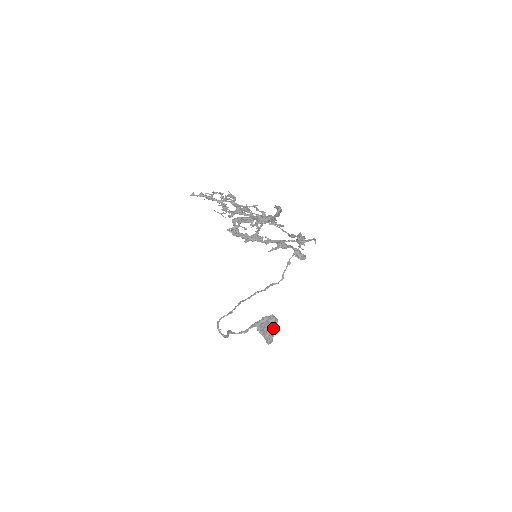
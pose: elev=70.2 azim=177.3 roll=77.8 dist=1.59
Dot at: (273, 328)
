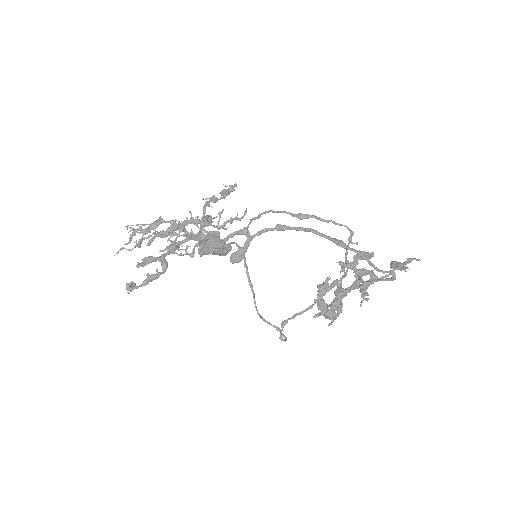
Dot at: (231, 248)
